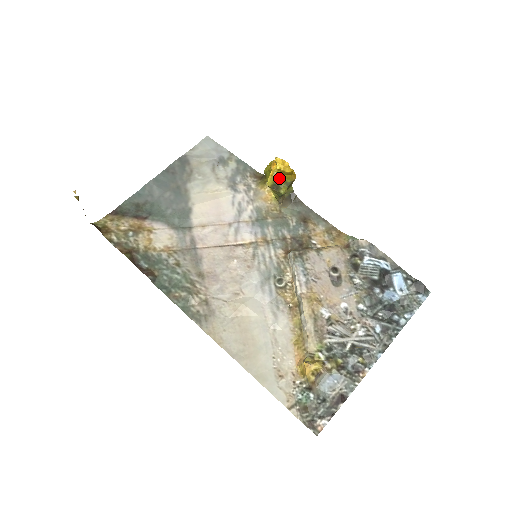
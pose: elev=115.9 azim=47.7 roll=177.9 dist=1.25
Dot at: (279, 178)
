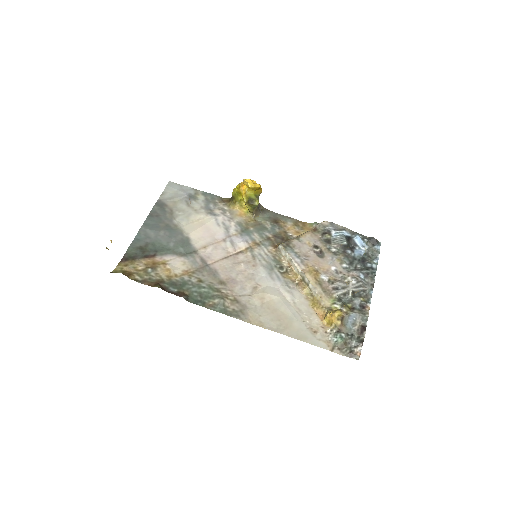
Dot at: (251, 194)
